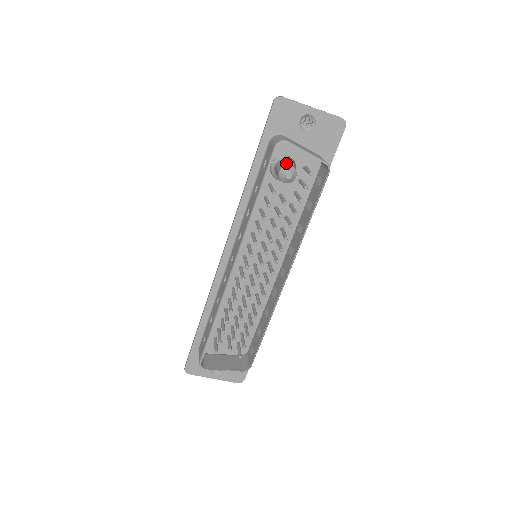
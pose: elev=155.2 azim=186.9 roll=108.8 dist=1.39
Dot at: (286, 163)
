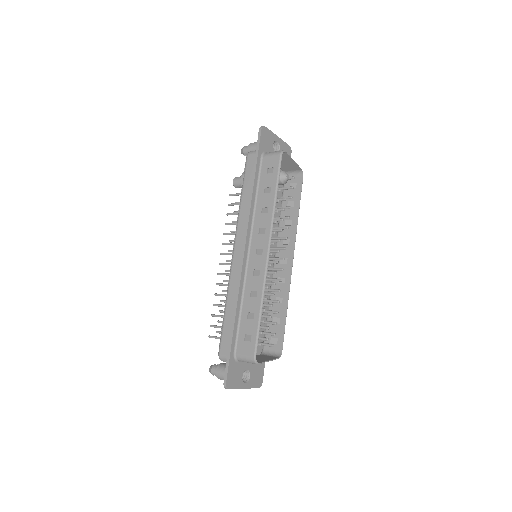
Dot at: occluded
